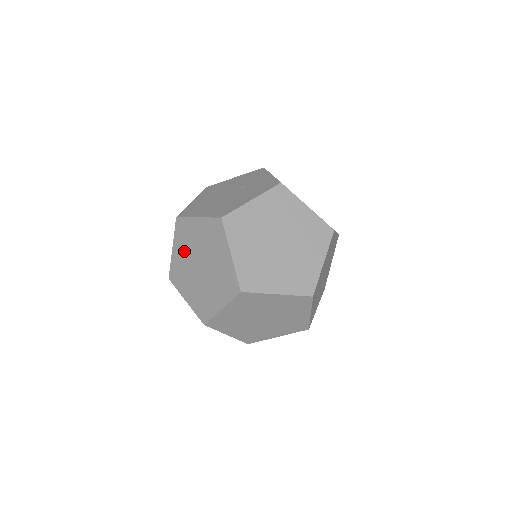
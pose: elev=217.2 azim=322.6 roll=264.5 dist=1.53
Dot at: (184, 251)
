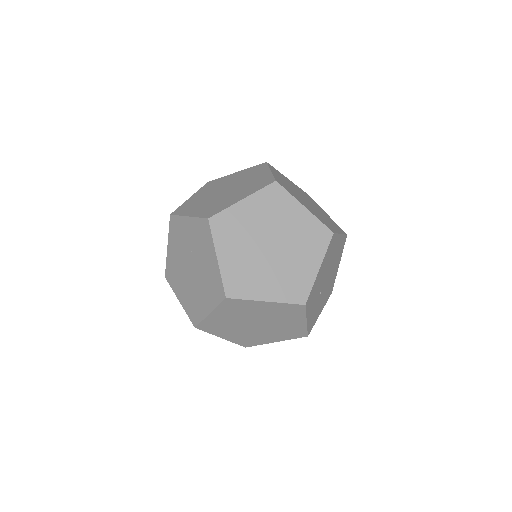
Dot at: (181, 284)
